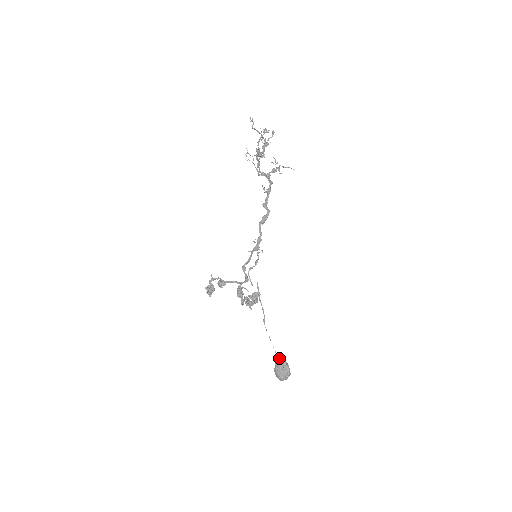
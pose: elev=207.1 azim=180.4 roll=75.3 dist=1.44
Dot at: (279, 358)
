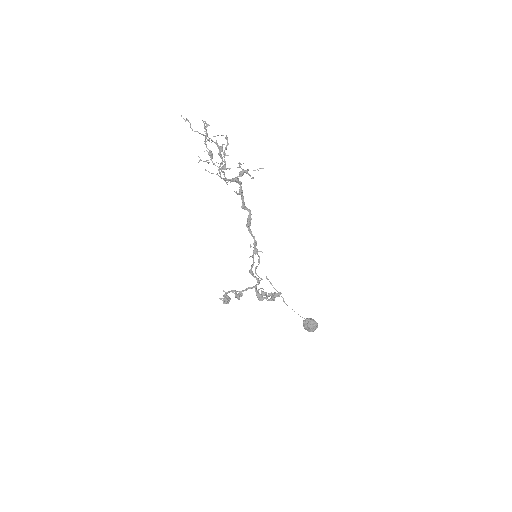
Dot at: (306, 319)
